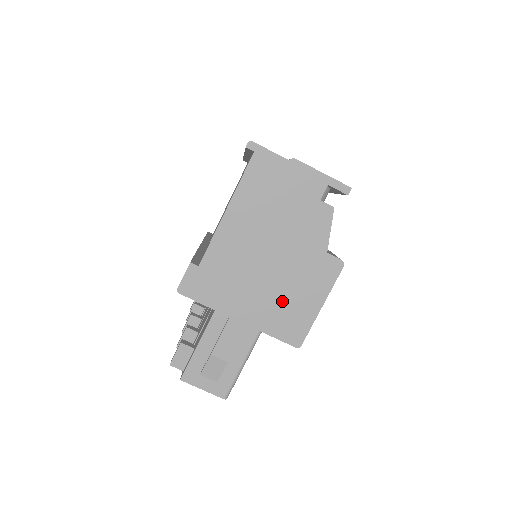
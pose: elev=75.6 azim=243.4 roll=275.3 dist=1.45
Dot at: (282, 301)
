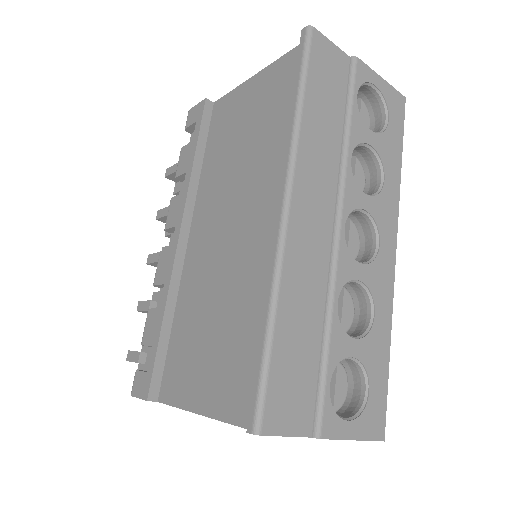
Dot at: occluded
